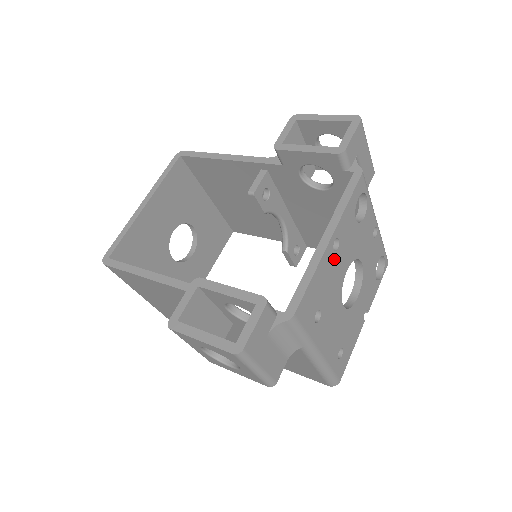
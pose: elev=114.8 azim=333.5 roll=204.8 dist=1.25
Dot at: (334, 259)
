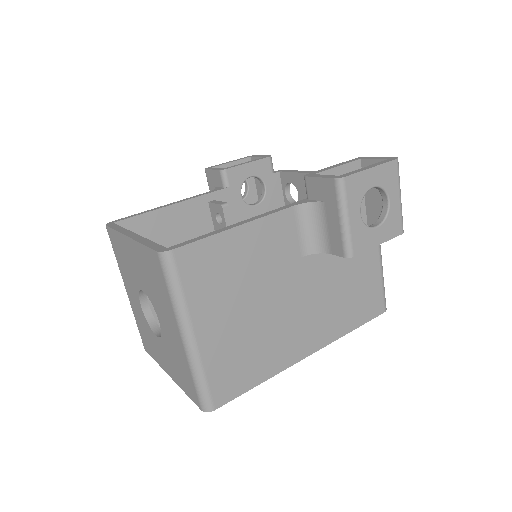
Dot at: occluded
